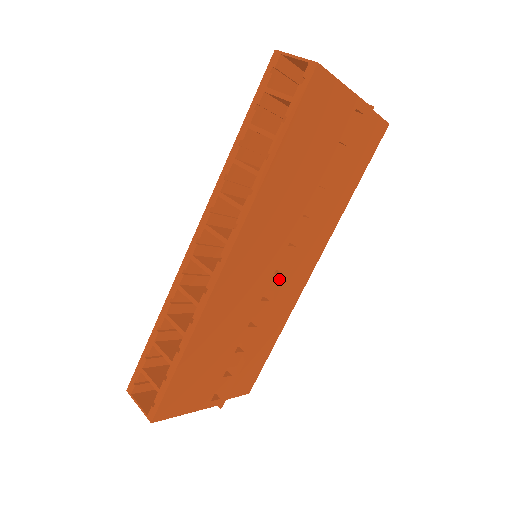
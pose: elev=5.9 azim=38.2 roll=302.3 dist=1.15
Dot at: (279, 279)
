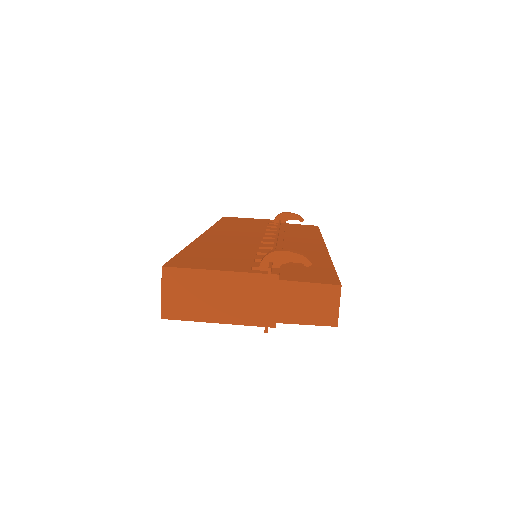
Dot at: occluded
